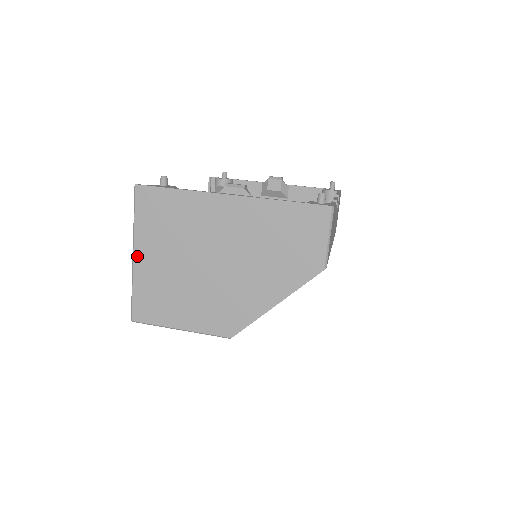
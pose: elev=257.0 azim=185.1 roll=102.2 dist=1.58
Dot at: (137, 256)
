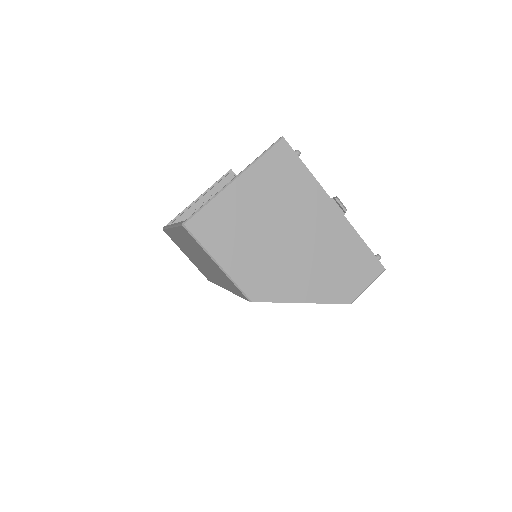
Dot at: (237, 183)
